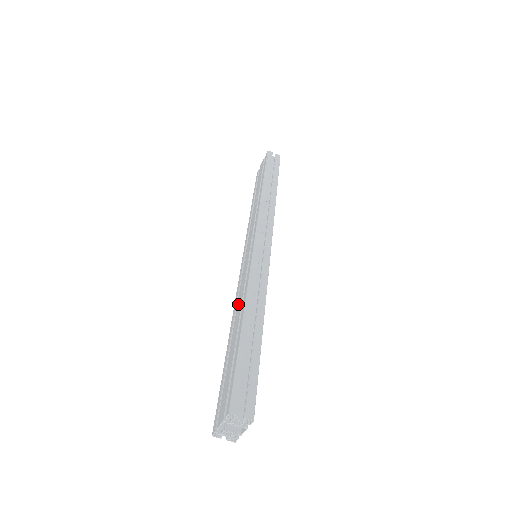
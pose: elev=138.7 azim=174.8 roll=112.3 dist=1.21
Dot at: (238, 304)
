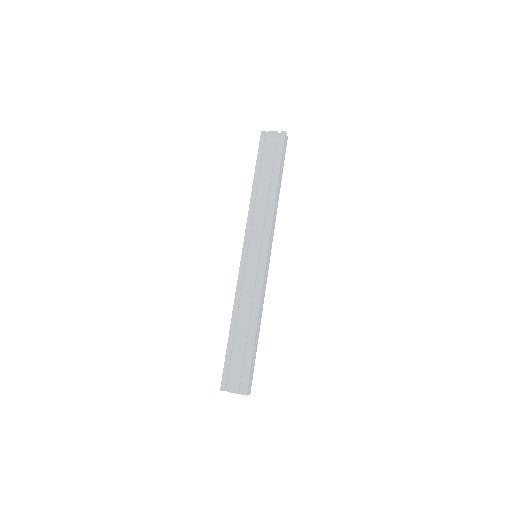
Dot at: (245, 303)
